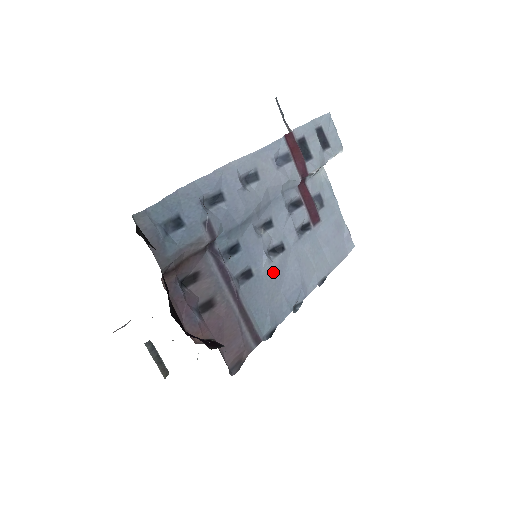
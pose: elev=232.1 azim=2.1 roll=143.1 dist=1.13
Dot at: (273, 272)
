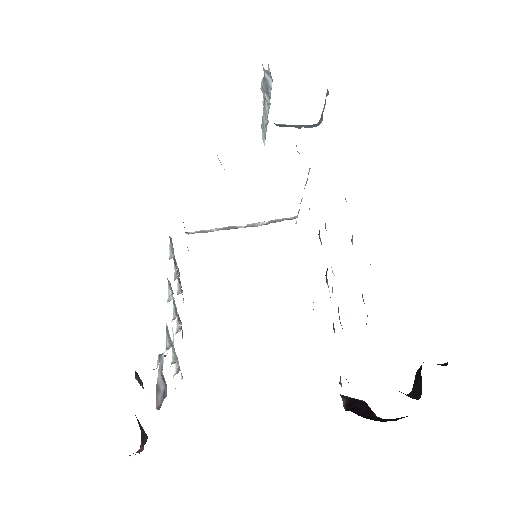
Dot at: occluded
